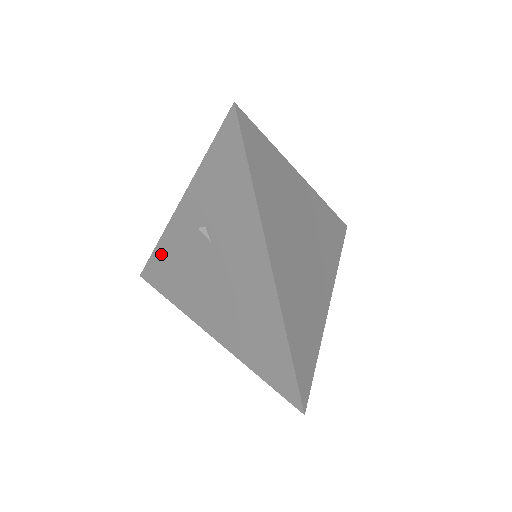
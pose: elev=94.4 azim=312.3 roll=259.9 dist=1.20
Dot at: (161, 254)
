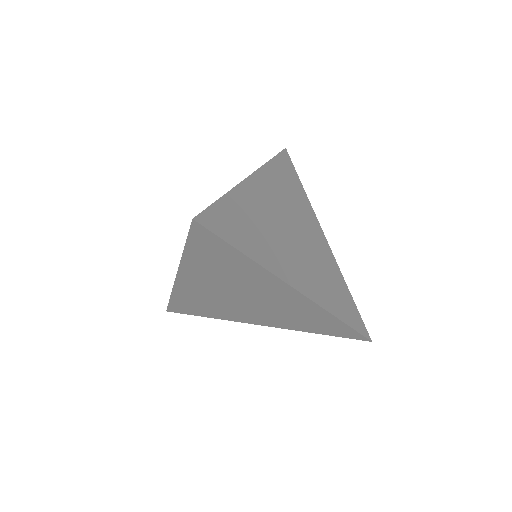
Dot at: occluded
